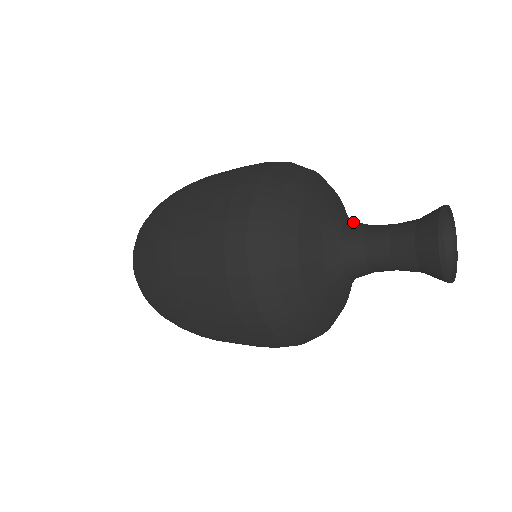
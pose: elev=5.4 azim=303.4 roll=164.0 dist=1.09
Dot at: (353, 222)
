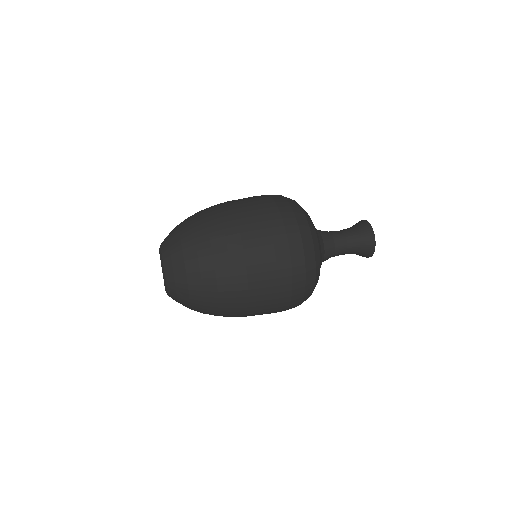
Dot at: (328, 250)
